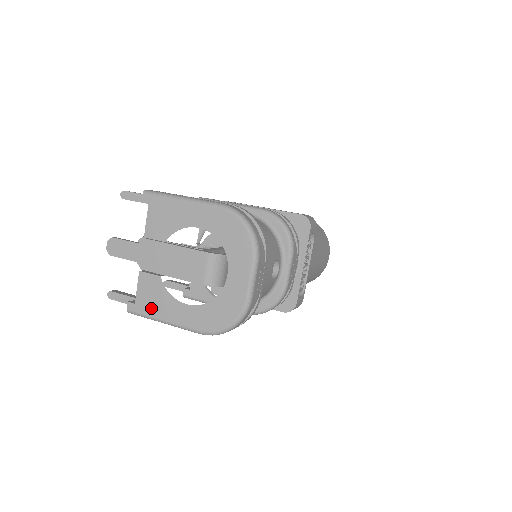
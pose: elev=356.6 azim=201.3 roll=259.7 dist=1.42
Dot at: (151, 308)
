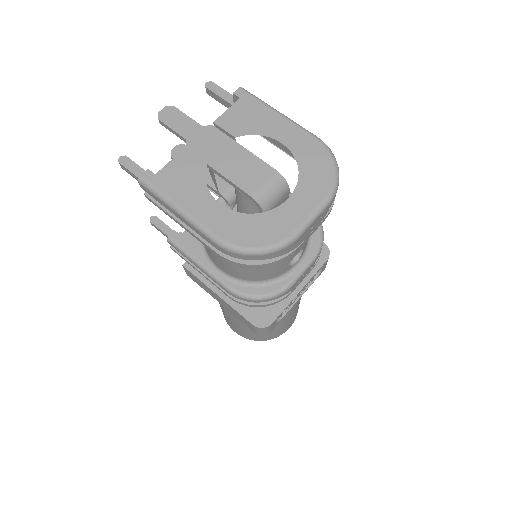
Dot at: (173, 188)
